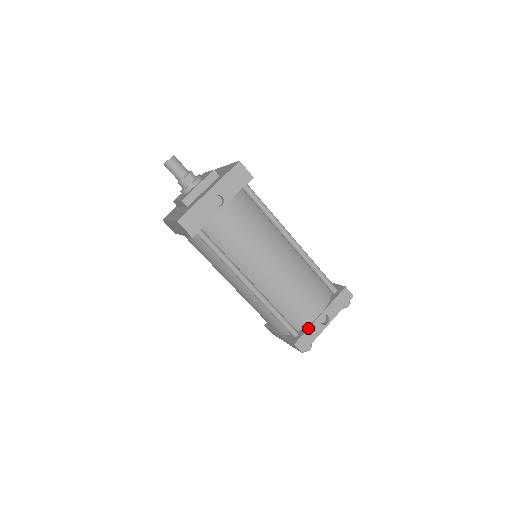
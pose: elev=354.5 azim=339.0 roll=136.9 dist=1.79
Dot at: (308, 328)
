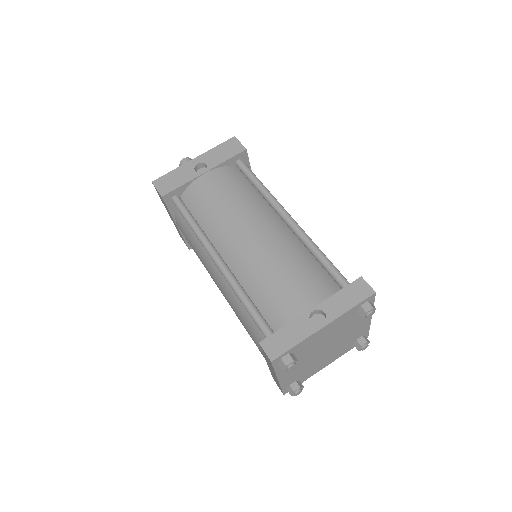
Dot at: (287, 324)
